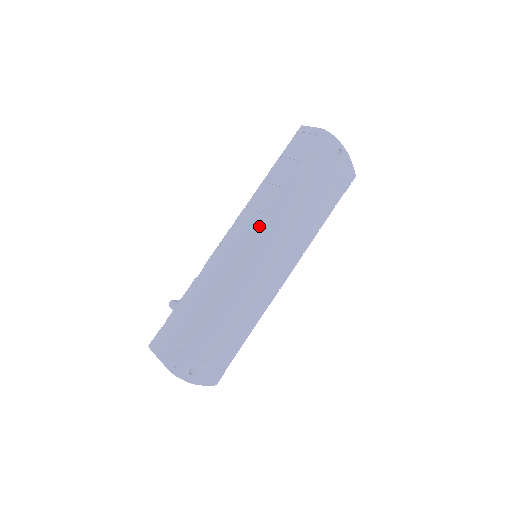
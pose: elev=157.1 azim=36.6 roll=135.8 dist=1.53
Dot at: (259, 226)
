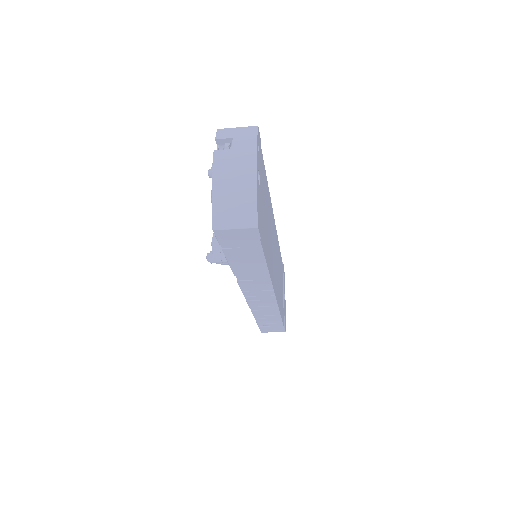
Dot at: (276, 233)
